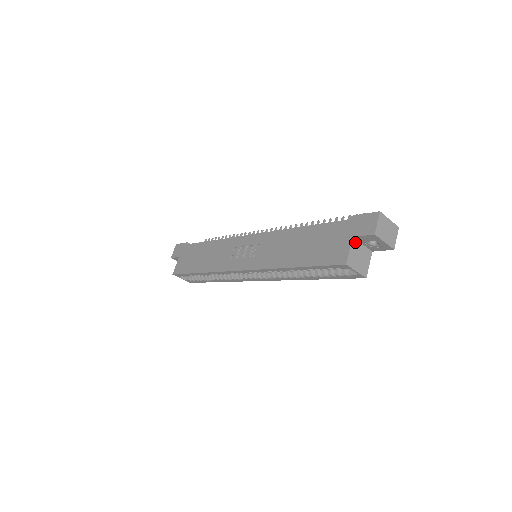
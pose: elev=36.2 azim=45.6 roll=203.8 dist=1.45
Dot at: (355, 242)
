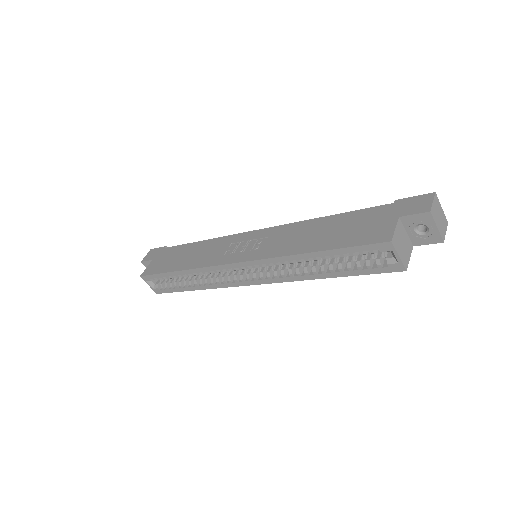
Dot at: (400, 224)
